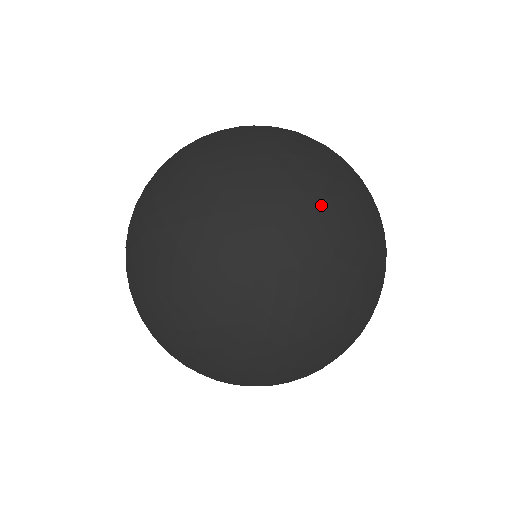
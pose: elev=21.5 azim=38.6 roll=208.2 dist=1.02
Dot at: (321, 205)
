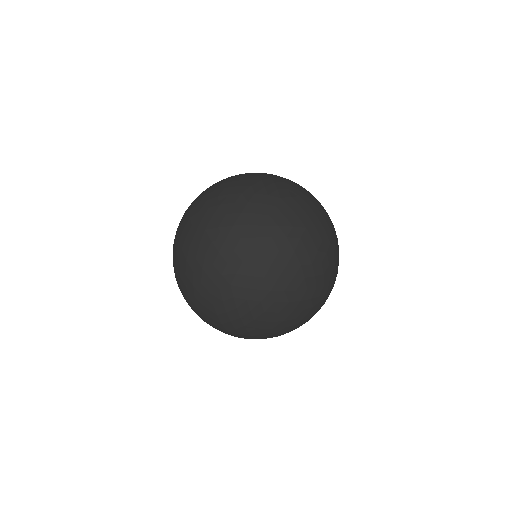
Dot at: (239, 247)
